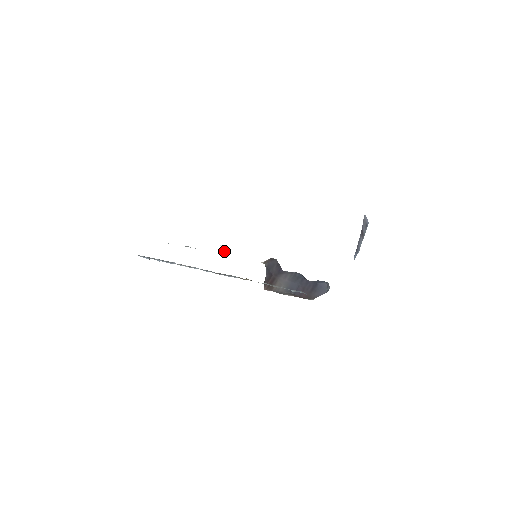
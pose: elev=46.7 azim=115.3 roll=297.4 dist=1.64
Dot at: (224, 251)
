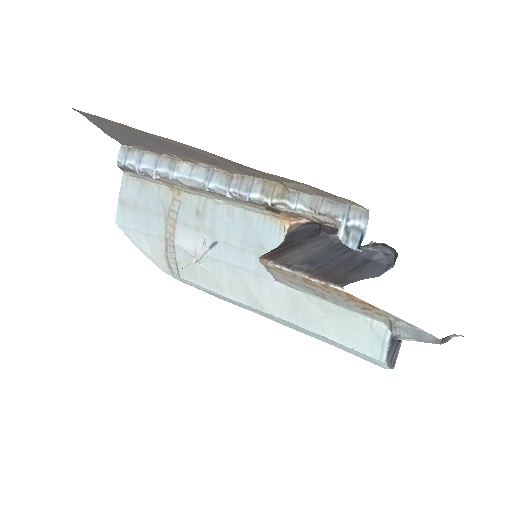
Dot at: (190, 264)
